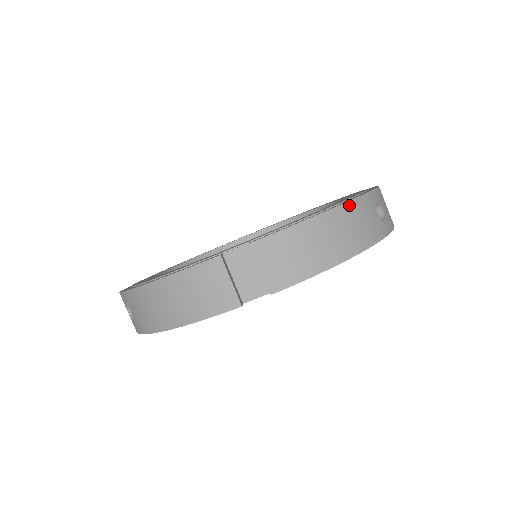
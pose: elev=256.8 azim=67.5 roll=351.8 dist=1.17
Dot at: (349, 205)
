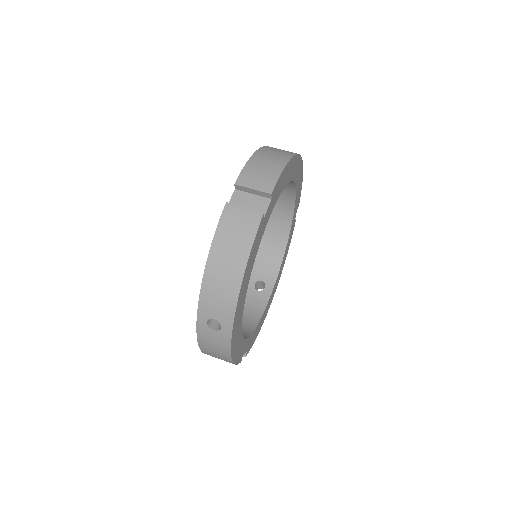
Dot at: (264, 148)
